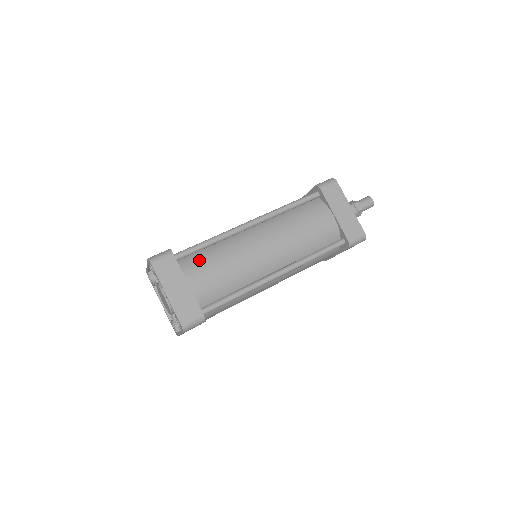
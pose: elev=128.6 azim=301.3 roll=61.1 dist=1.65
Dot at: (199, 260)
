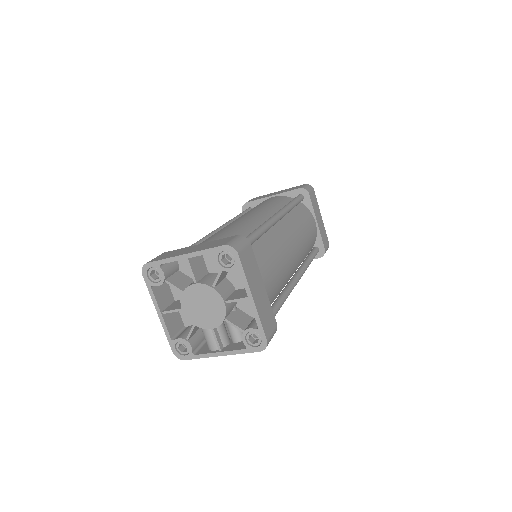
Dot at: (260, 255)
